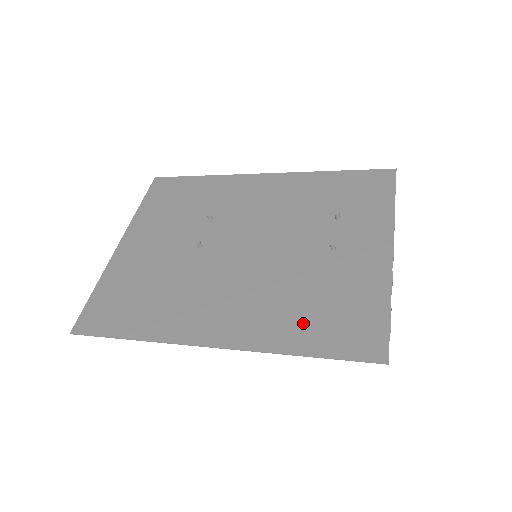
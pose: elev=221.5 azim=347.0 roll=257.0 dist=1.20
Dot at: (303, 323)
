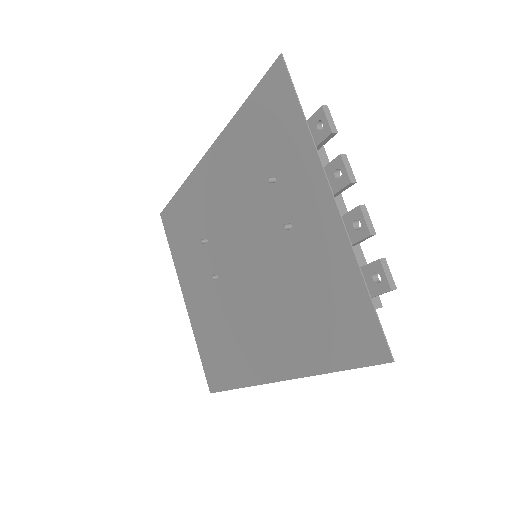
Dot at: (313, 335)
